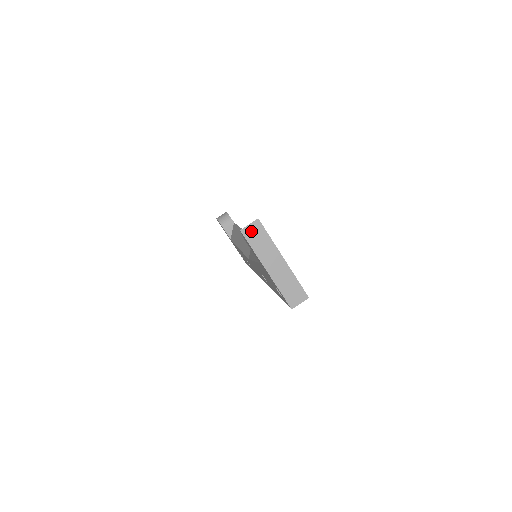
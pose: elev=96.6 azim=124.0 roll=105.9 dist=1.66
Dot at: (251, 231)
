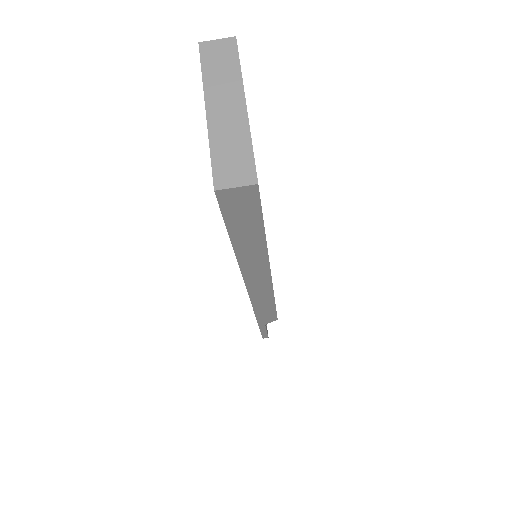
Dot at: (215, 49)
